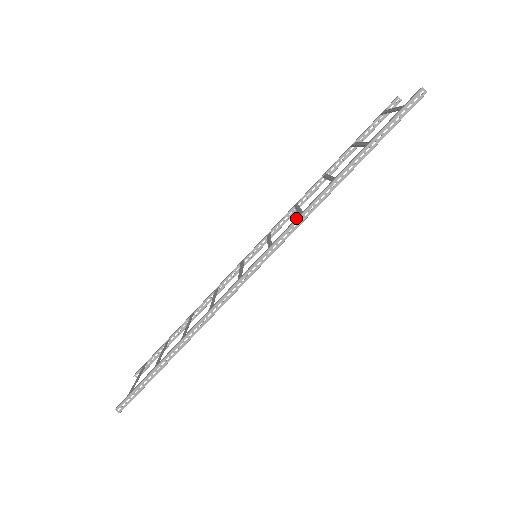
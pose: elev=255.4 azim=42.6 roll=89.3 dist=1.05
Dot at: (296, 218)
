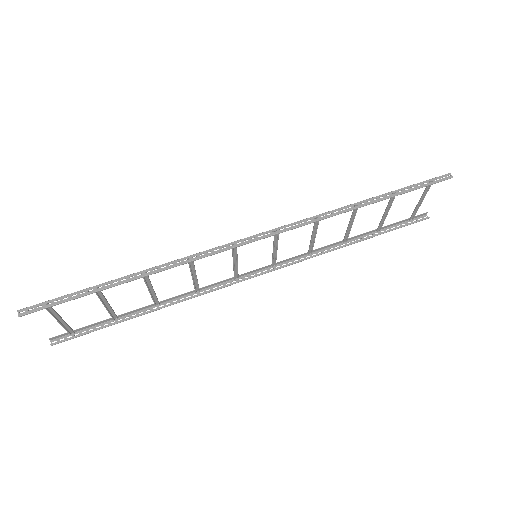
Dot at: (312, 218)
